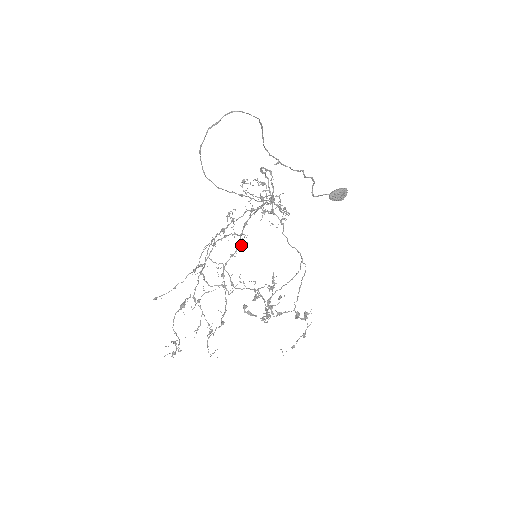
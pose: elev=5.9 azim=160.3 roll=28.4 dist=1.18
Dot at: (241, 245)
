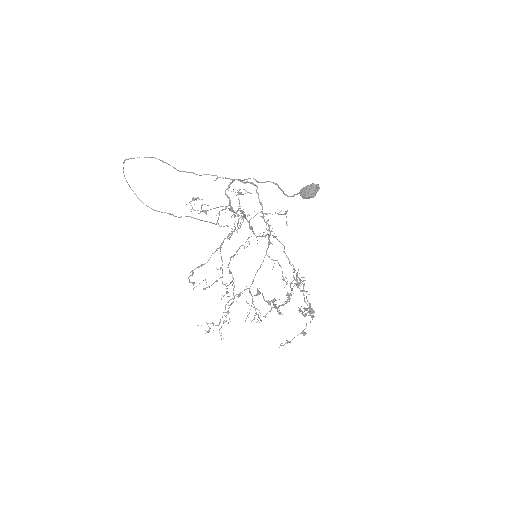
Dot at: (244, 247)
